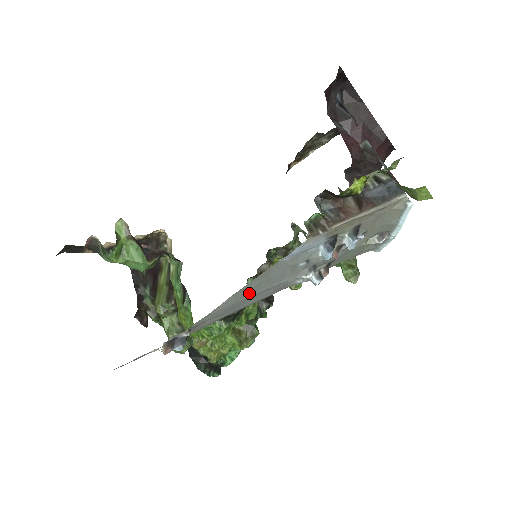
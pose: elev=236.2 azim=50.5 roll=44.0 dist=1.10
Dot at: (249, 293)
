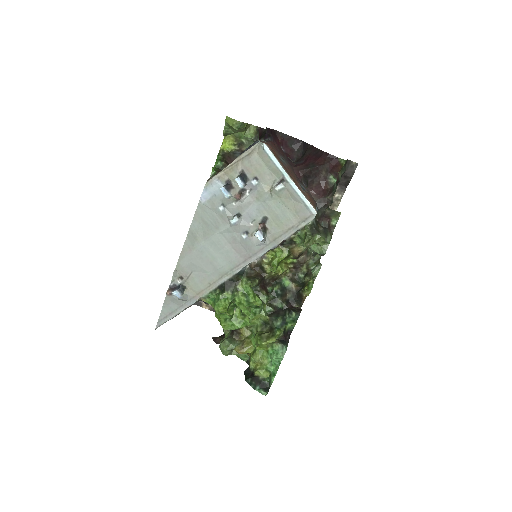
Dot at: (200, 238)
